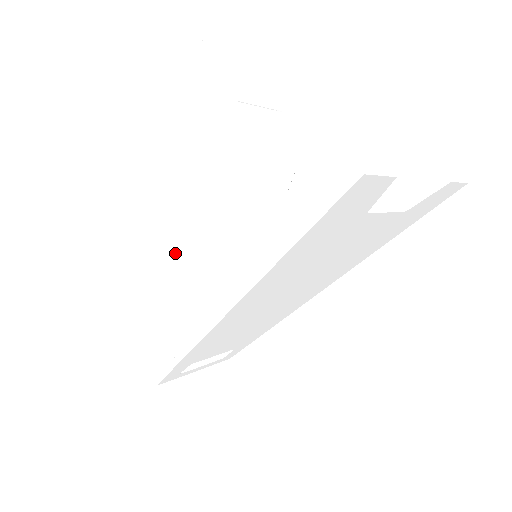
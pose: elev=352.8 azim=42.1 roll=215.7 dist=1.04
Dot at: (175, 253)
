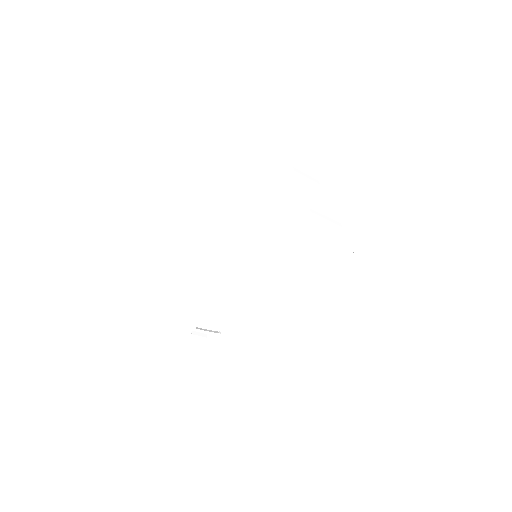
Dot at: (206, 242)
